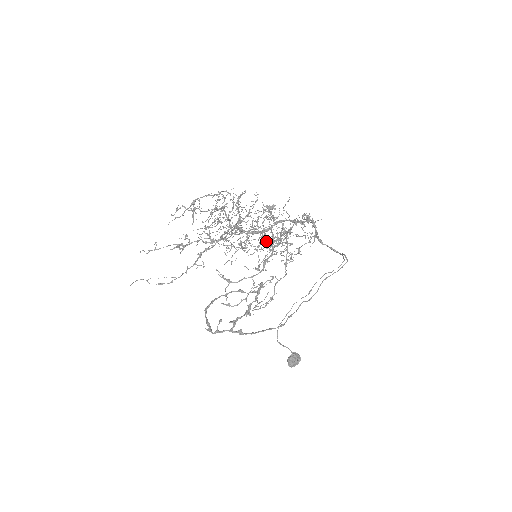
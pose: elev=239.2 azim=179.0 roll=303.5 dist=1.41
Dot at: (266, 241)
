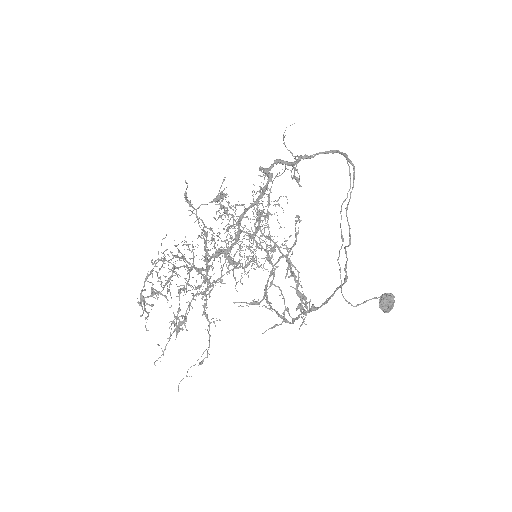
Dot at: occluded
